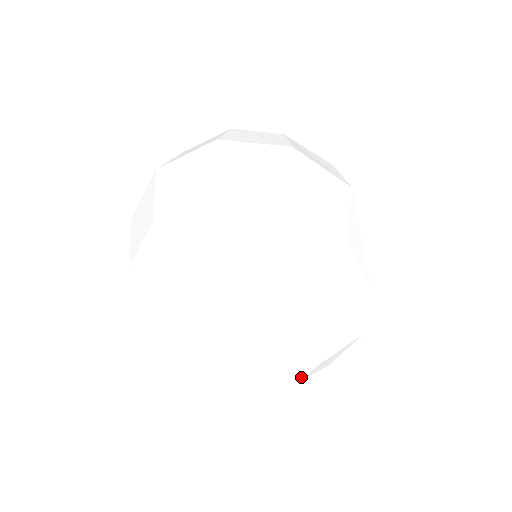
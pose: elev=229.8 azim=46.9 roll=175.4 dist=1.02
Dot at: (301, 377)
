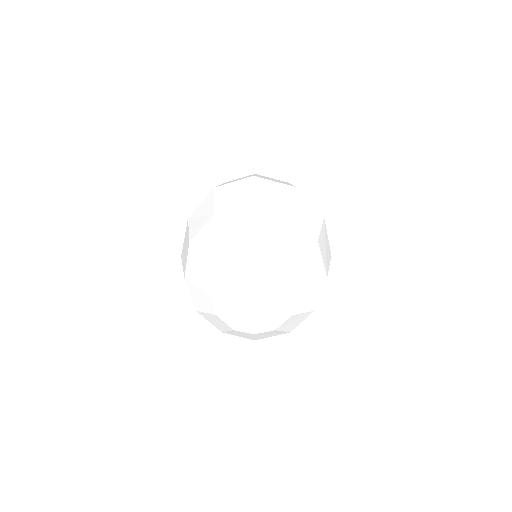
Dot at: (258, 332)
